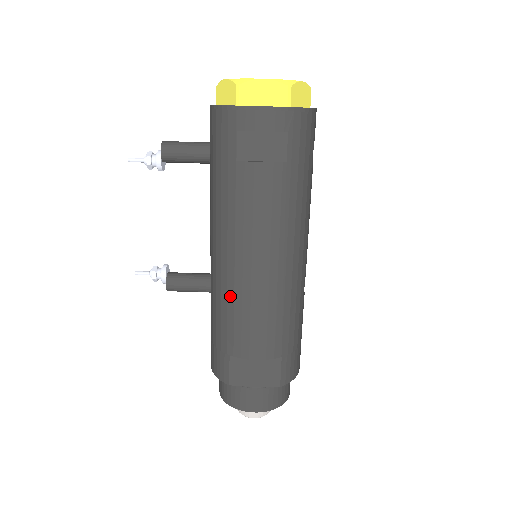
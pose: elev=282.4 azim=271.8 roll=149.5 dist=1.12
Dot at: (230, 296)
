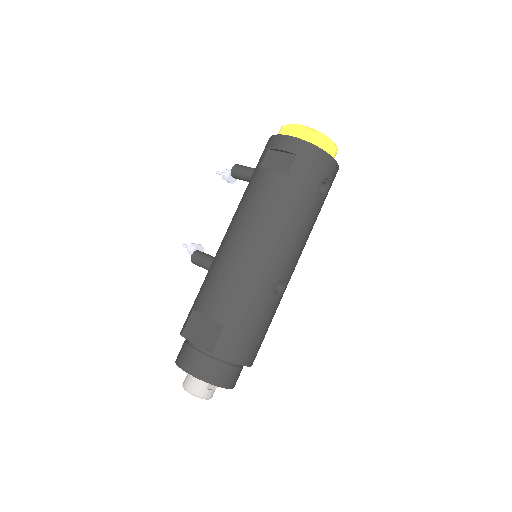
Dot at: (215, 261)
